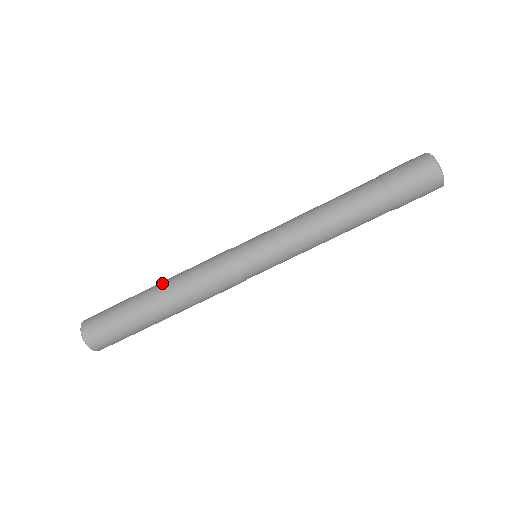
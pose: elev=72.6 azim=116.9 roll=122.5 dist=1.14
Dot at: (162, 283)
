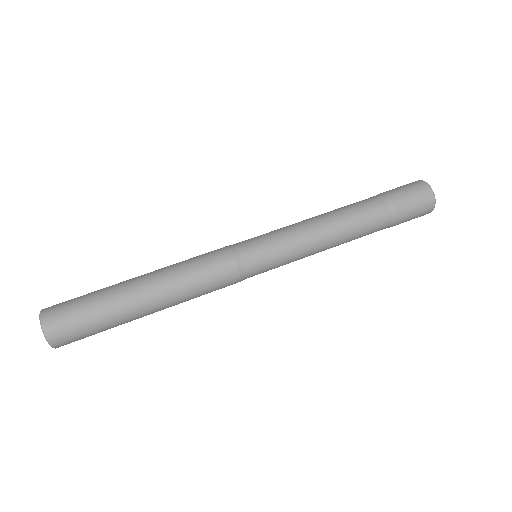
Dot at: occluded
